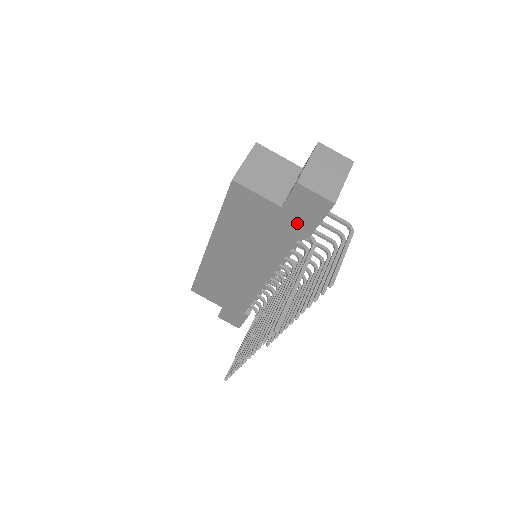
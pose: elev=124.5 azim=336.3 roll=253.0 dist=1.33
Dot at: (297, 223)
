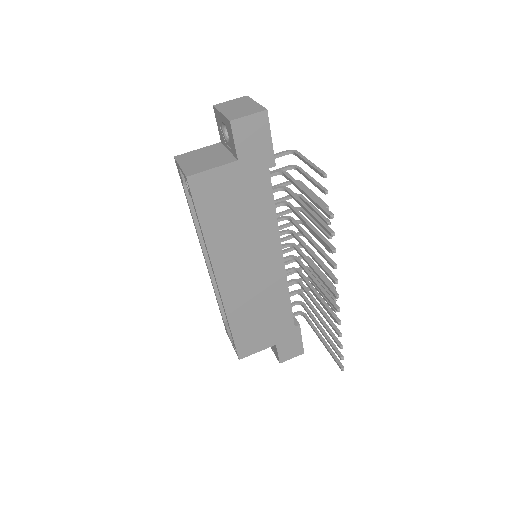
Dot at: (258, 163)
